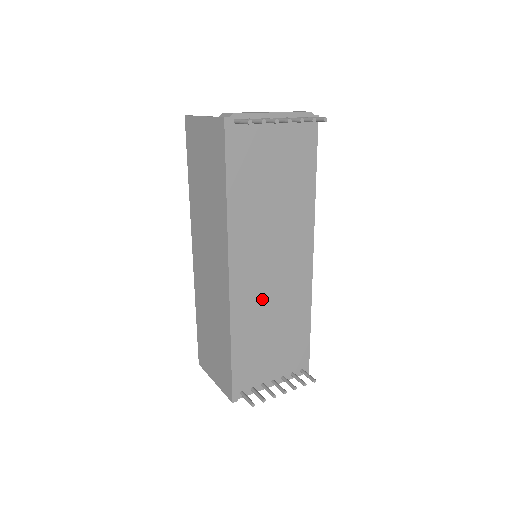
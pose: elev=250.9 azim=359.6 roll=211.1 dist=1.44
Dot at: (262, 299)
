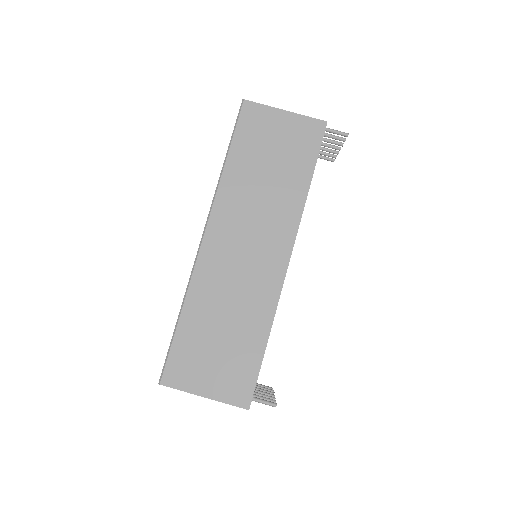
Dot at: occluded
